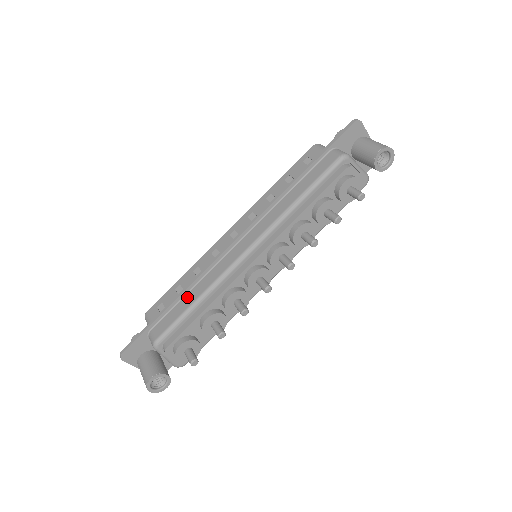
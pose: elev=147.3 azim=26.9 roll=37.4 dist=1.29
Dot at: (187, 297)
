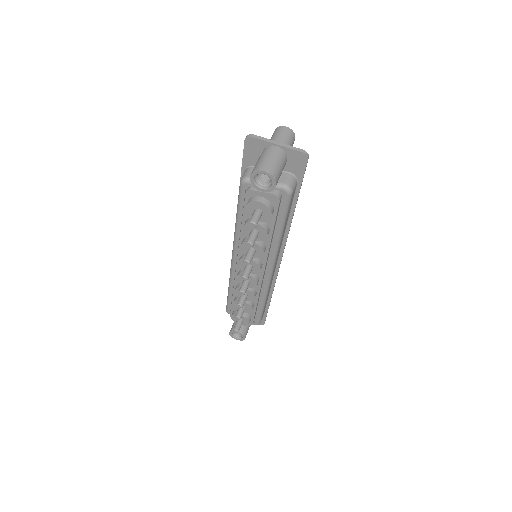
Dot at: occluded
